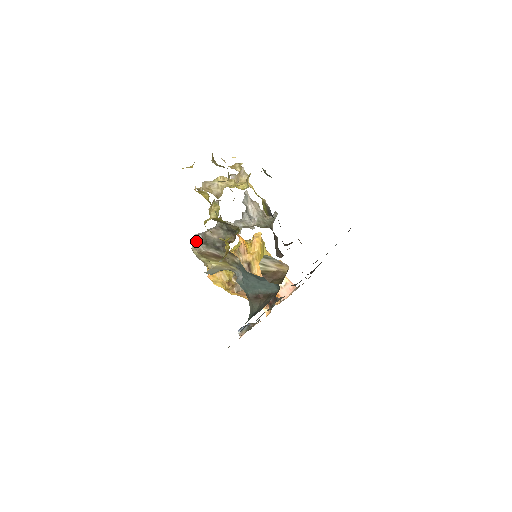
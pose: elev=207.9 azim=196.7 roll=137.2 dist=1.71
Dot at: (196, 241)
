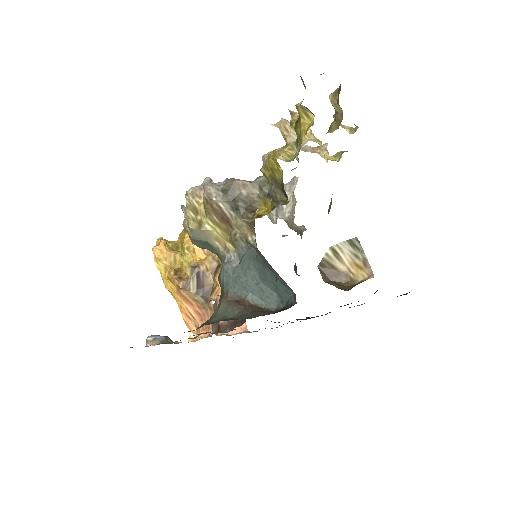
Dot at: occluded
